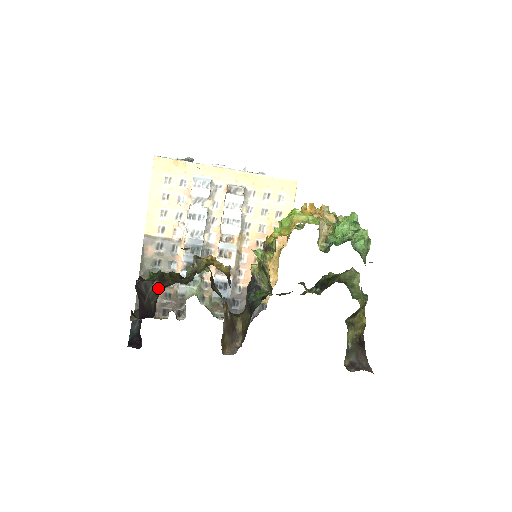
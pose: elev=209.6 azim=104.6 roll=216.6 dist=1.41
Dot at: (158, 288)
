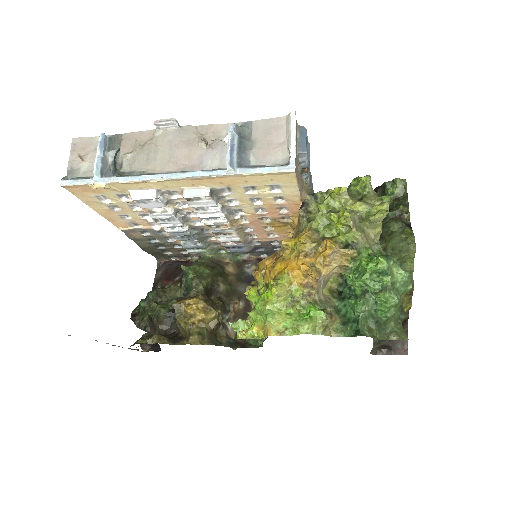
Dot at: occluded
